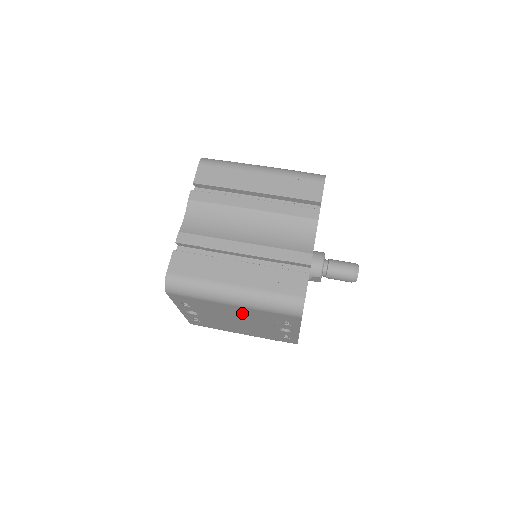
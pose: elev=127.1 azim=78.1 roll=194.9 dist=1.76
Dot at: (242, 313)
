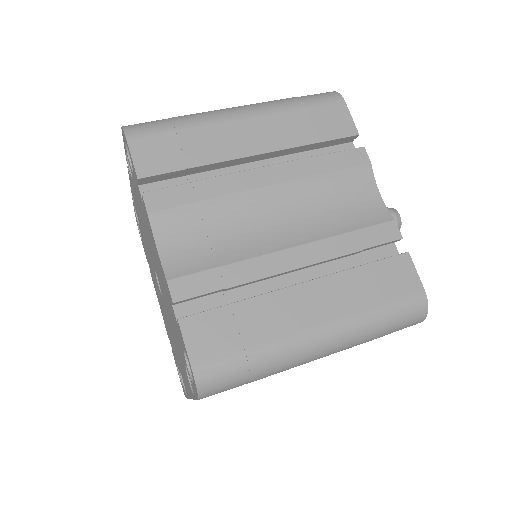
Dot at: occluded
